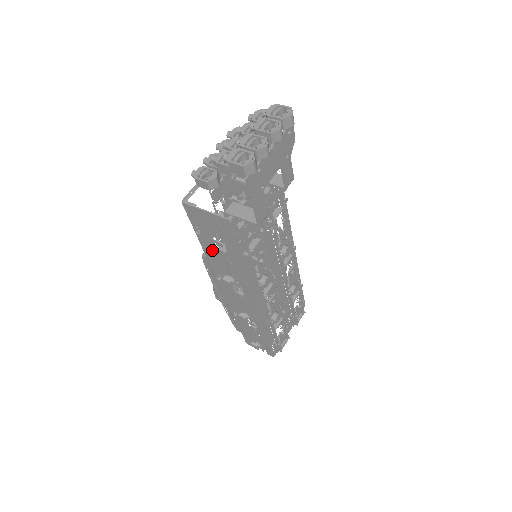
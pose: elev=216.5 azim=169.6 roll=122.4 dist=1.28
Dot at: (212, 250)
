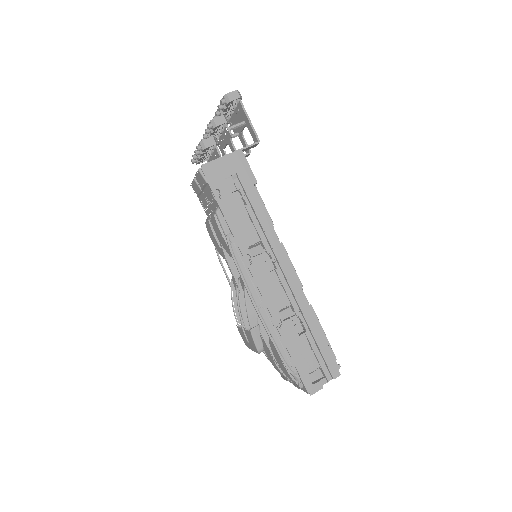
Dot at: (235, 212)
